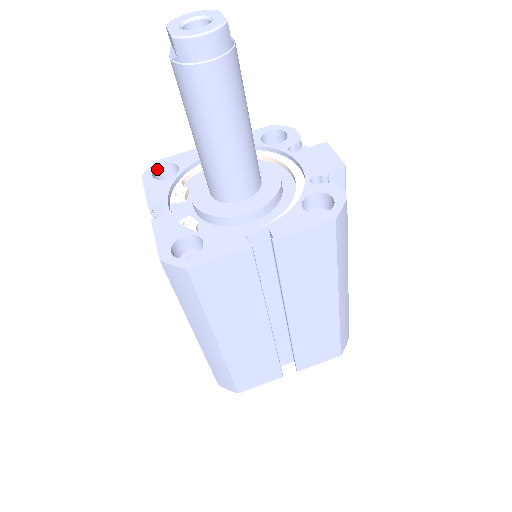
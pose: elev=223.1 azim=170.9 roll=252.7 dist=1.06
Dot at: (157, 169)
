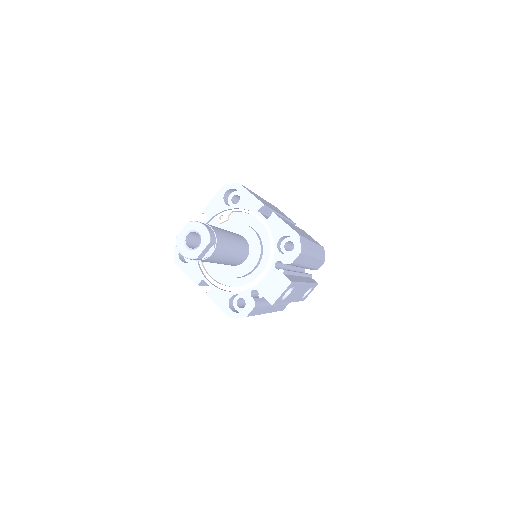
Dot at: (233, 189)
